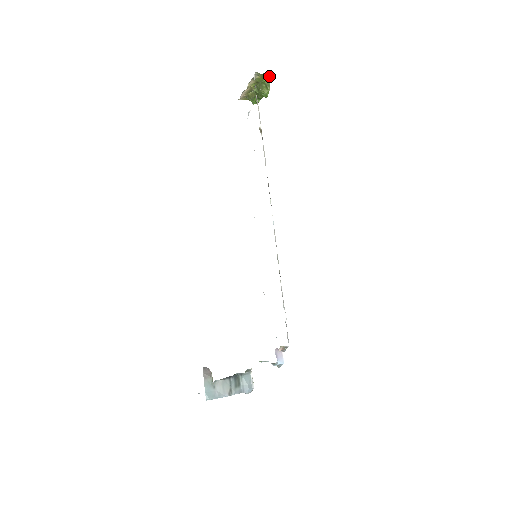
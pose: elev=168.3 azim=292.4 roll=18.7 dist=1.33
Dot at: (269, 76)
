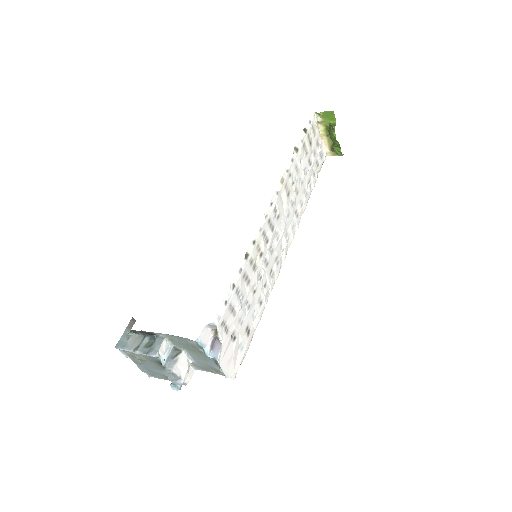
Dot at: (331, 116)
